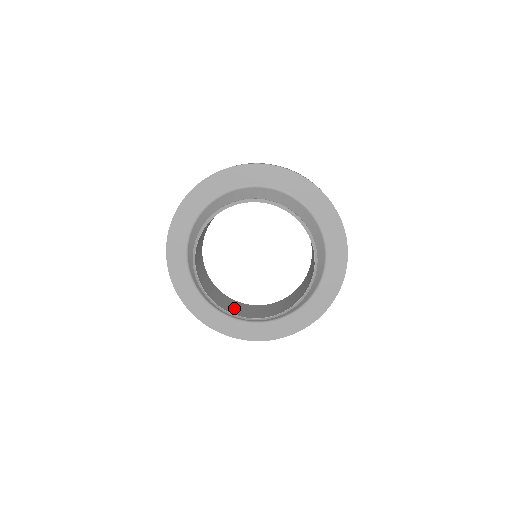
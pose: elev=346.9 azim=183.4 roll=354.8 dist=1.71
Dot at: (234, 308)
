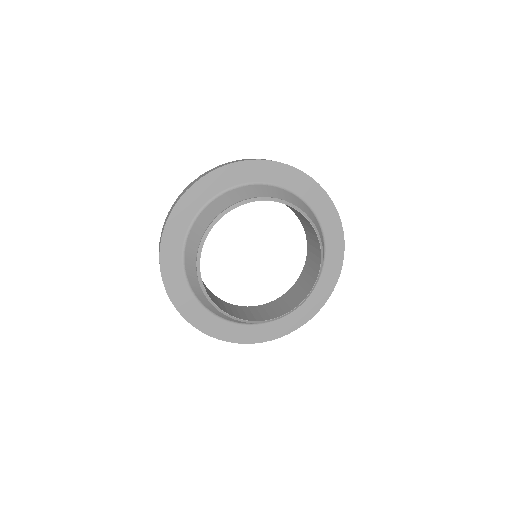
Dot at: (286, 304)
